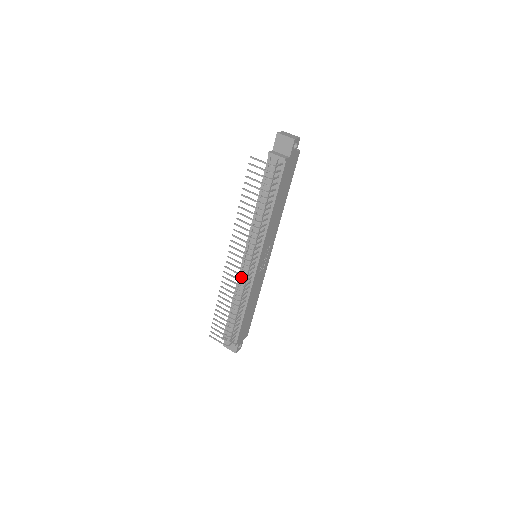
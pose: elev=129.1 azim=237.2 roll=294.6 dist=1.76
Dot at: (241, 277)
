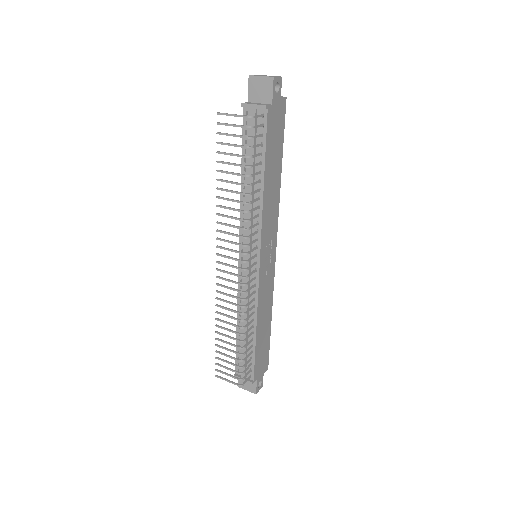
Dot at: (241, 288)
